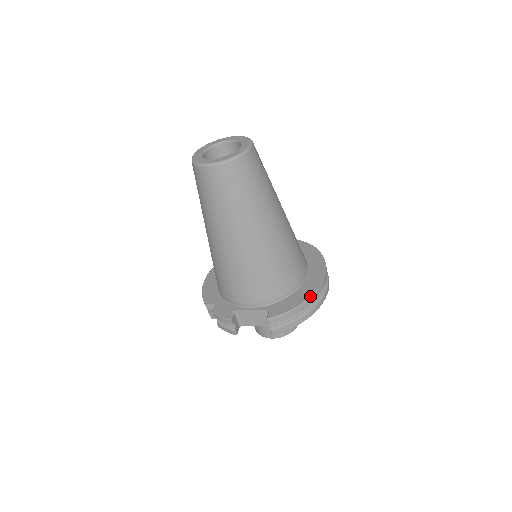
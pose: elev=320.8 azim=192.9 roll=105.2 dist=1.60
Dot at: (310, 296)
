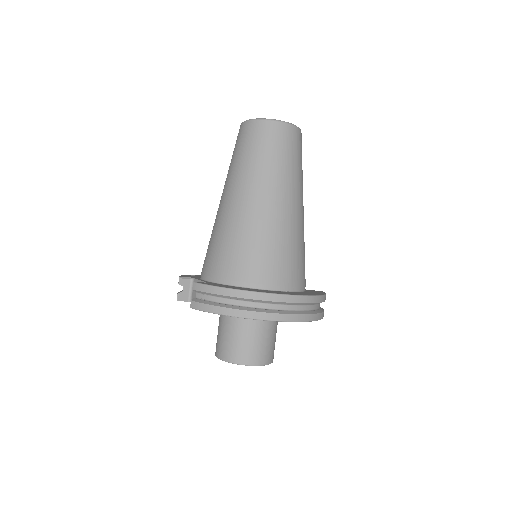
Dot at: (245, 289)
